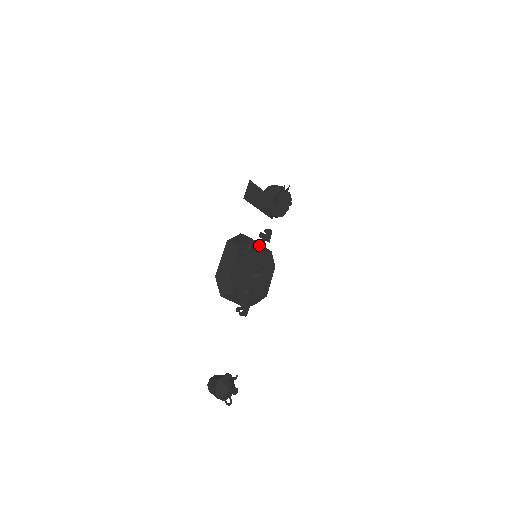
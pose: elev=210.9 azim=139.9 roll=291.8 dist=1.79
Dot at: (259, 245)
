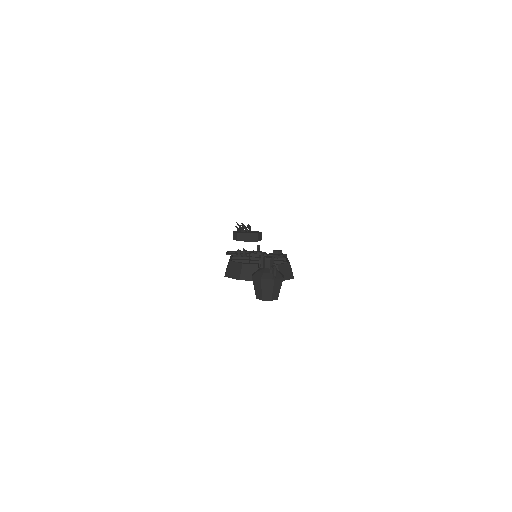
Dot at: (256, 255)
